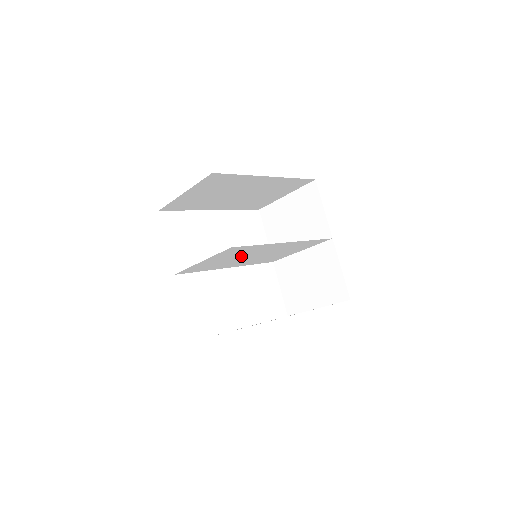
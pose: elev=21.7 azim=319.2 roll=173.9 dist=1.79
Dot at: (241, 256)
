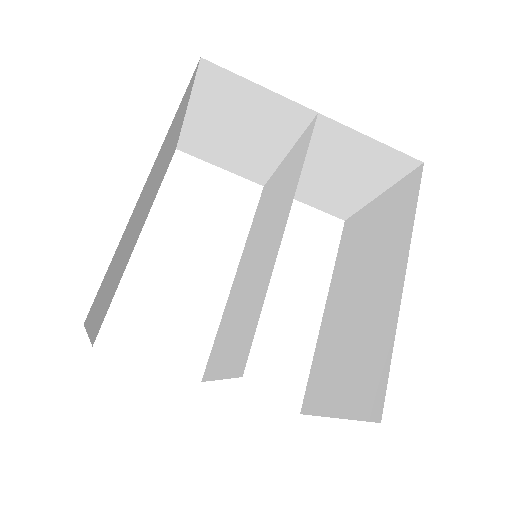
Dot at: (245, 294)
